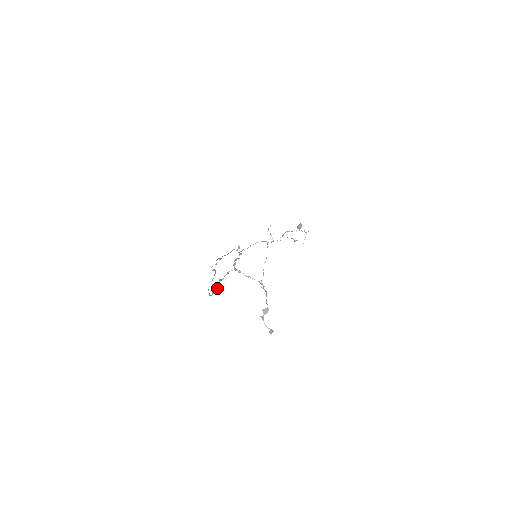
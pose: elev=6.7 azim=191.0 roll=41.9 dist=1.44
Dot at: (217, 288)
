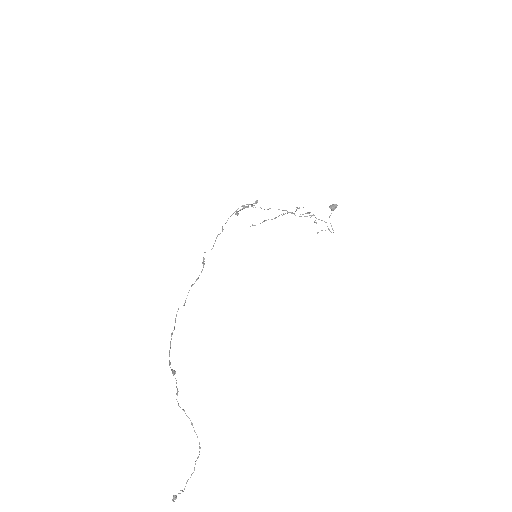
Dot at: (175, 373)
